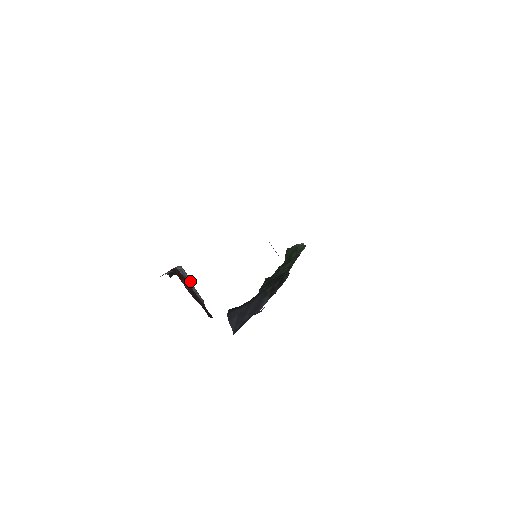
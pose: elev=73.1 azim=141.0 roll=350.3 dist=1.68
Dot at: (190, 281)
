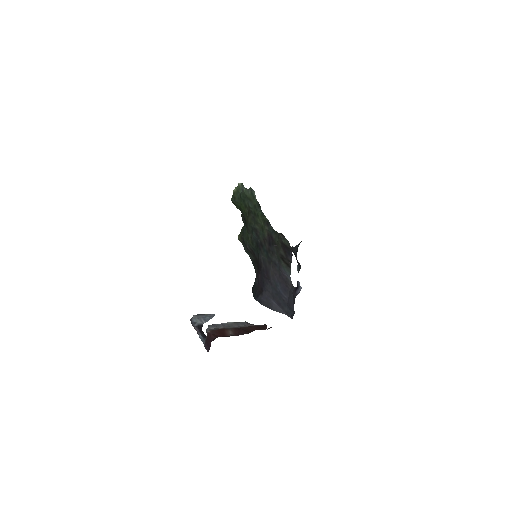
Dot at: (212, 316)
